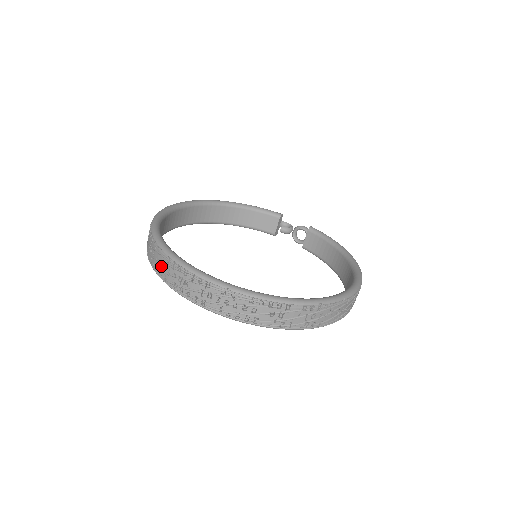
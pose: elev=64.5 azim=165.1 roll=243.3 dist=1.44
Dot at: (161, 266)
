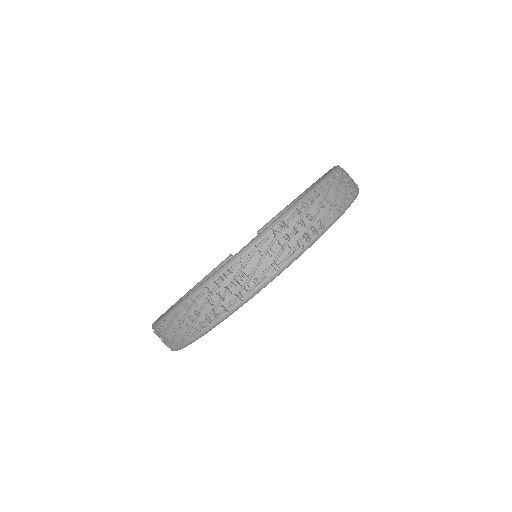
Dot at: (209, 308)
